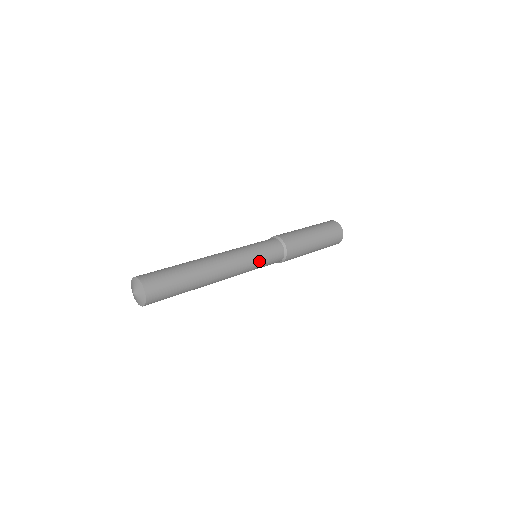
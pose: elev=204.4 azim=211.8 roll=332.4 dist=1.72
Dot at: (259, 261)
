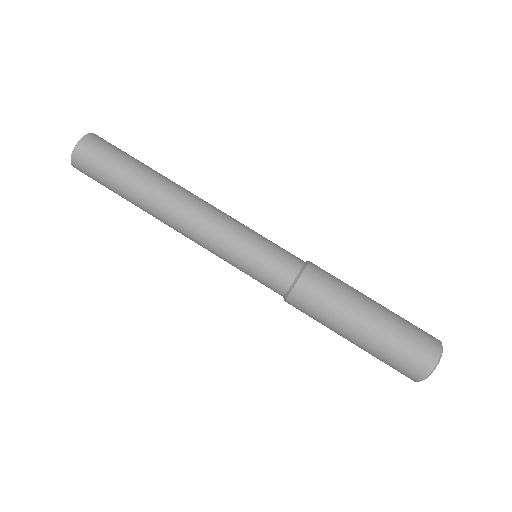
Dot at: (237, 263)
